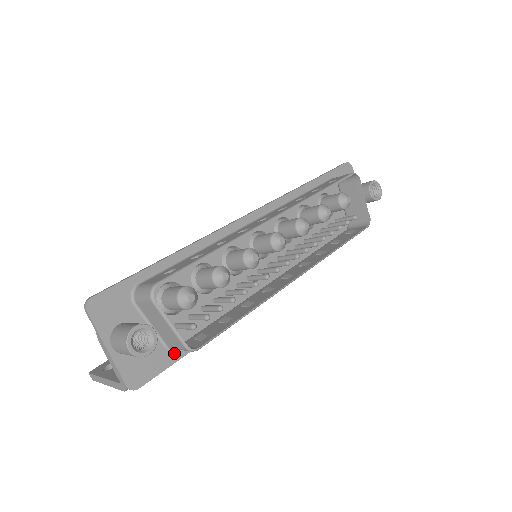
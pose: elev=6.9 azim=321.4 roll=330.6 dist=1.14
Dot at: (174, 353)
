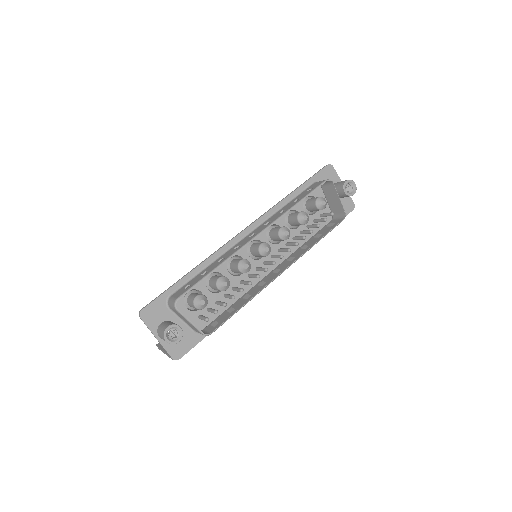
Dot at: (200, 334)
